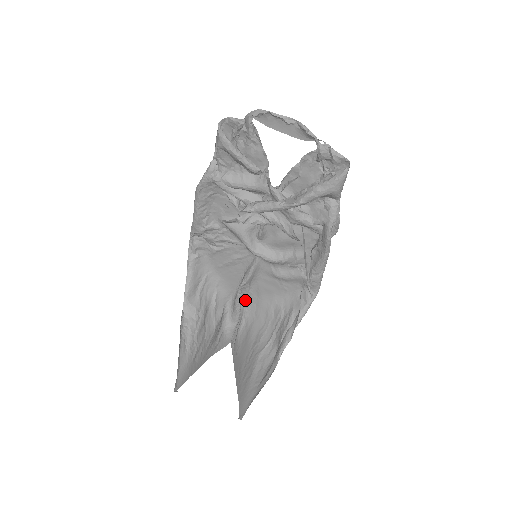
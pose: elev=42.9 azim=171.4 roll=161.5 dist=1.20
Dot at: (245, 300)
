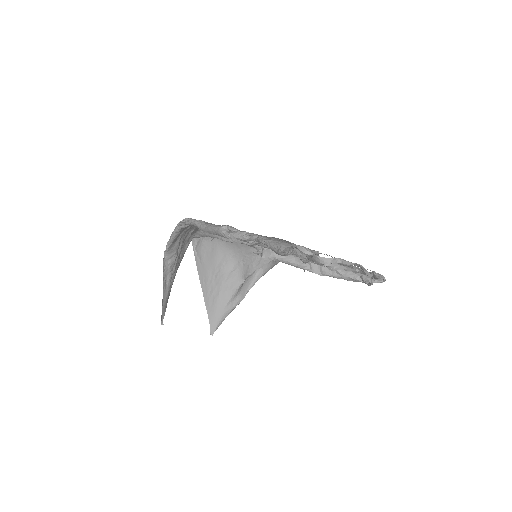
Dot at: occluded
